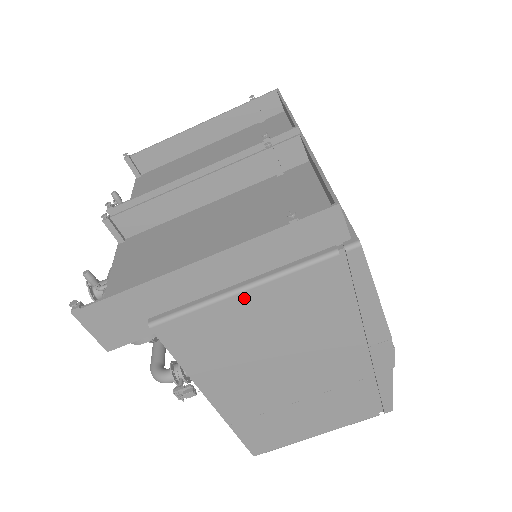
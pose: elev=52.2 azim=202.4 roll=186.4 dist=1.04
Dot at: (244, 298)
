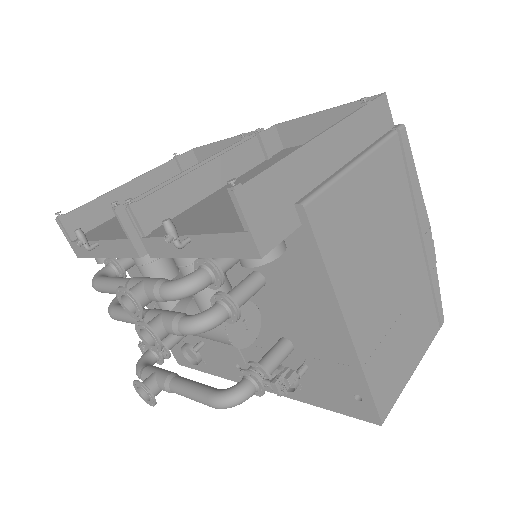
Dot at: (358, 172)
